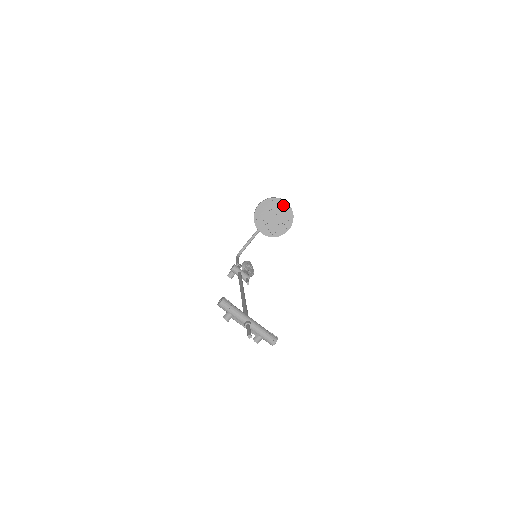
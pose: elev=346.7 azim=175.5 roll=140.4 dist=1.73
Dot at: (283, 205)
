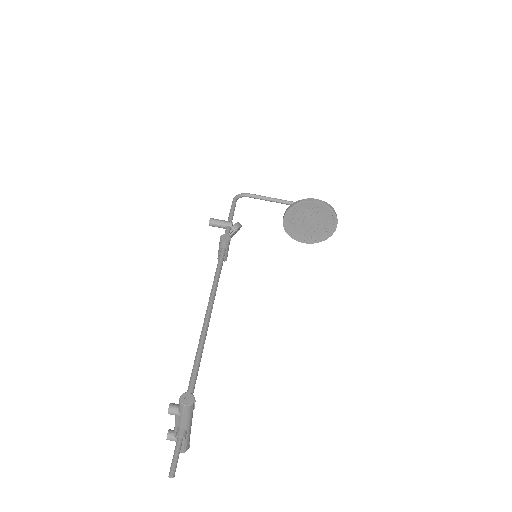
Dot at: (331, 226)
